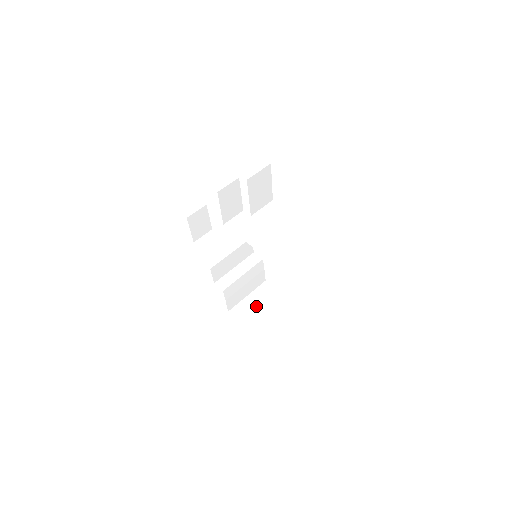
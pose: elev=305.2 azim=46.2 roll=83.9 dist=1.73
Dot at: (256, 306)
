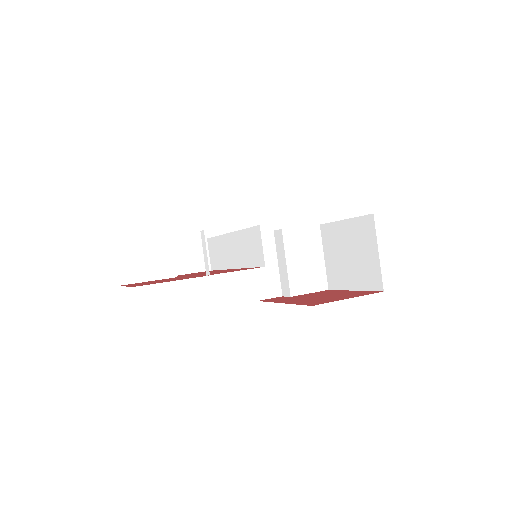
Dot at: (336, 260)
